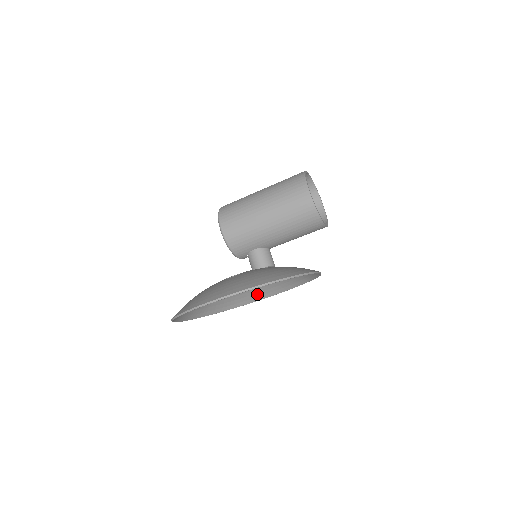
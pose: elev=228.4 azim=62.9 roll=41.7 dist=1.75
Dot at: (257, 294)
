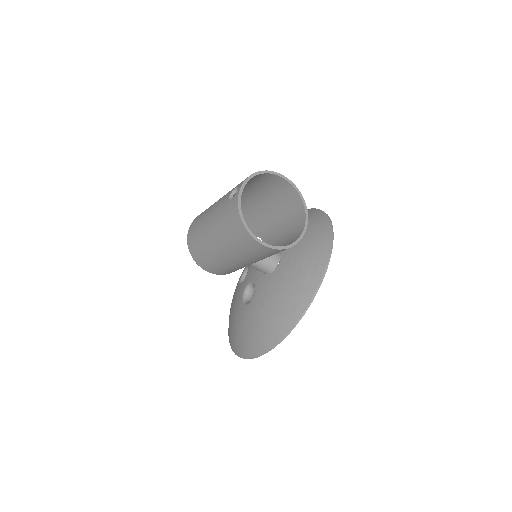
Dot at: occluded
